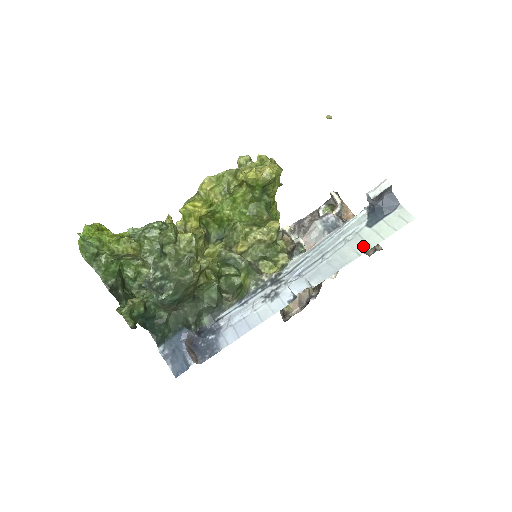
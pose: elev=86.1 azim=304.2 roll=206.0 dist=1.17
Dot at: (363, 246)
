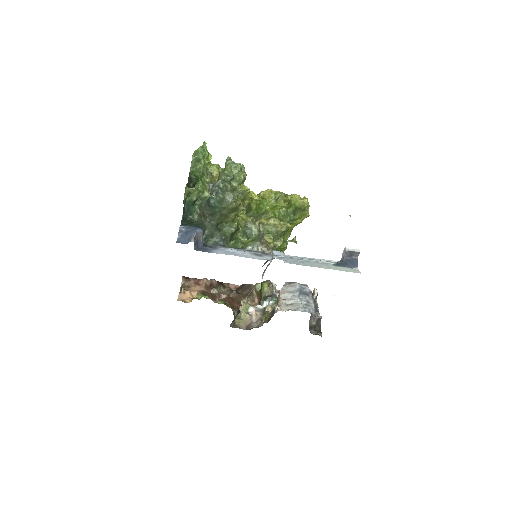
Dot at: (325, 267)
